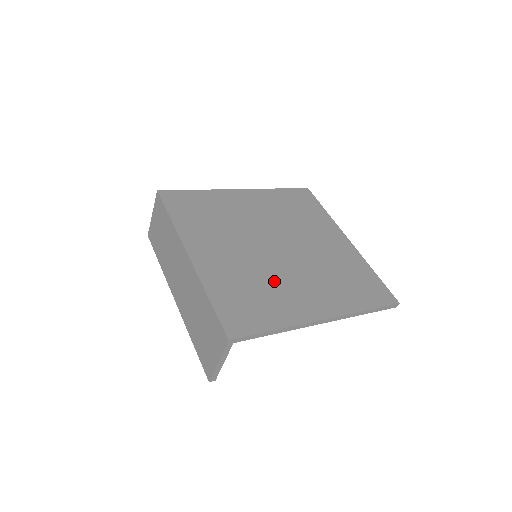
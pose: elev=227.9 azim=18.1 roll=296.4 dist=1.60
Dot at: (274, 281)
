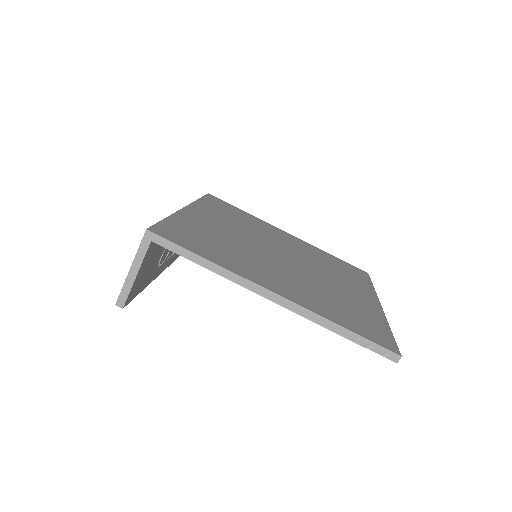
Dot at: (249, 255)
